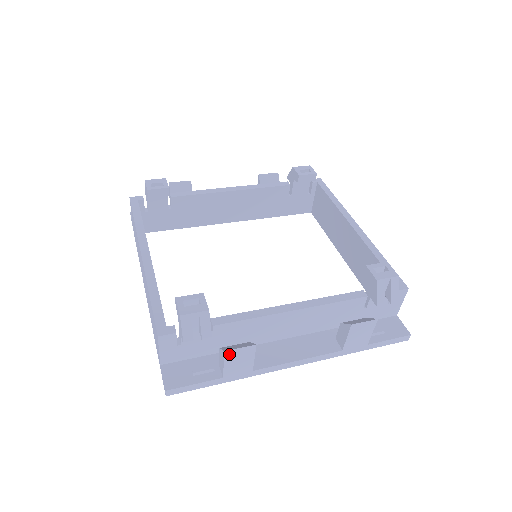
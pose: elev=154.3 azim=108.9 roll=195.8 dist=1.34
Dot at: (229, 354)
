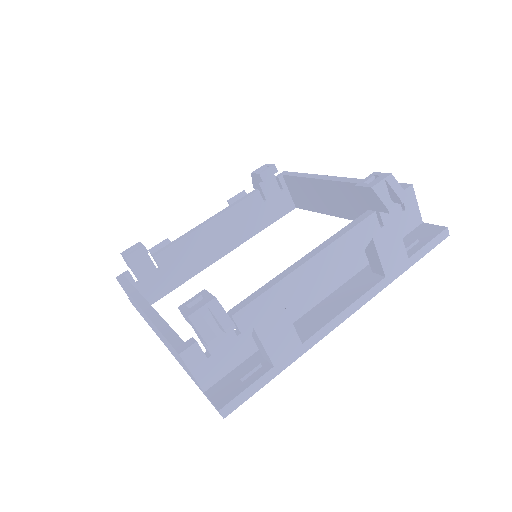
Dot at: (261, 330)
